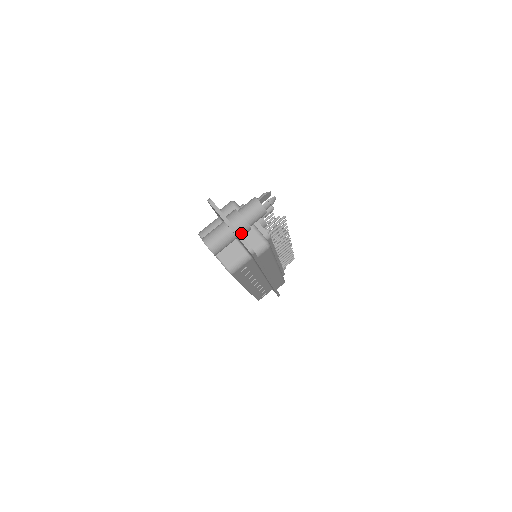
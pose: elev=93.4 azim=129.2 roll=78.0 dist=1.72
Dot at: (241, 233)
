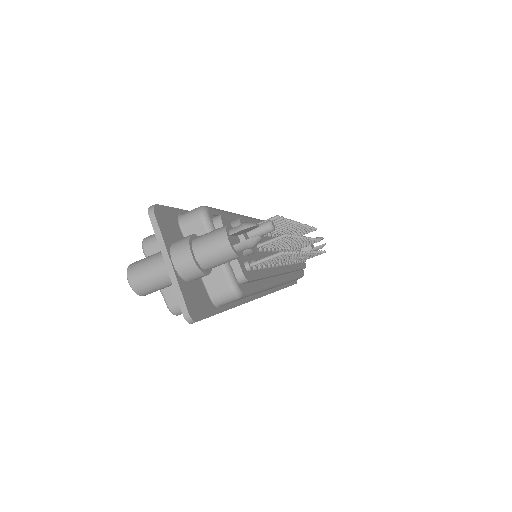
Dot at: (188, 279)
